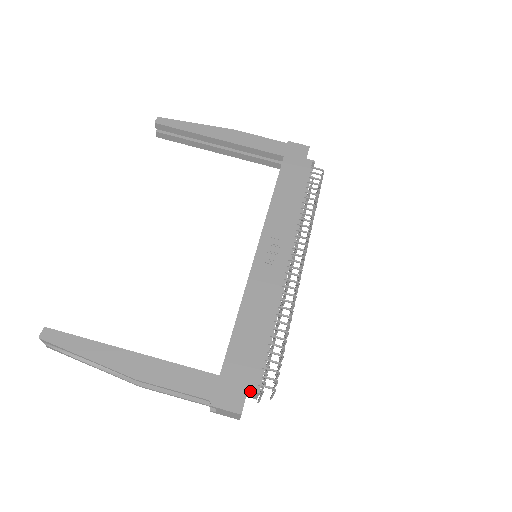
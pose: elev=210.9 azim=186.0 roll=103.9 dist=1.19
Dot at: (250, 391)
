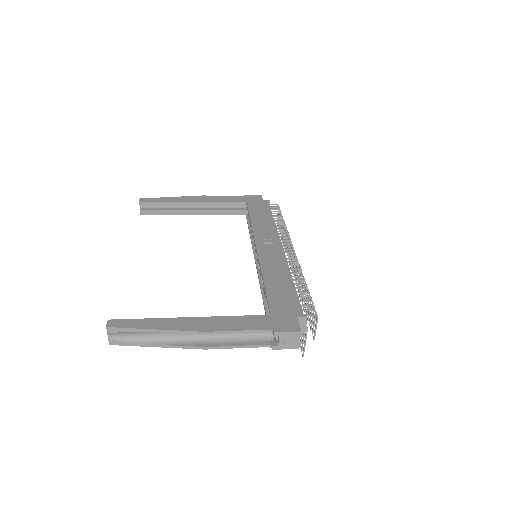
Dot at: (299, 319)
